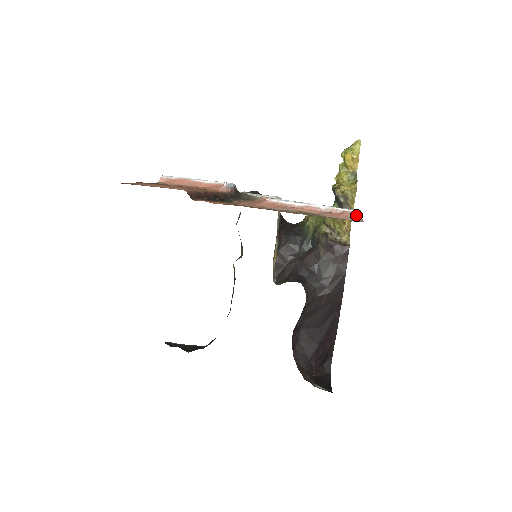
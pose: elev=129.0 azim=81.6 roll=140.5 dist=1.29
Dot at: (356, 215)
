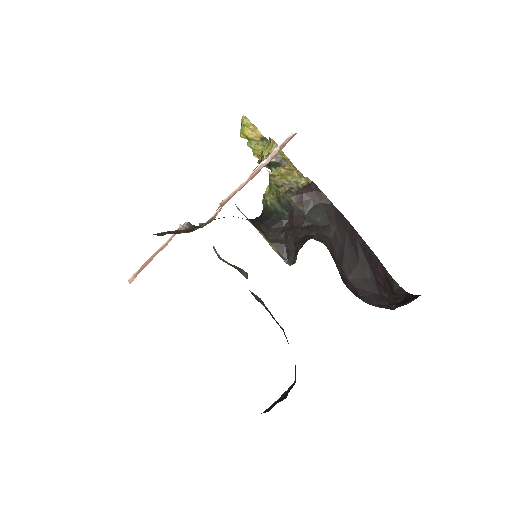
Dot at: (291, 138)
